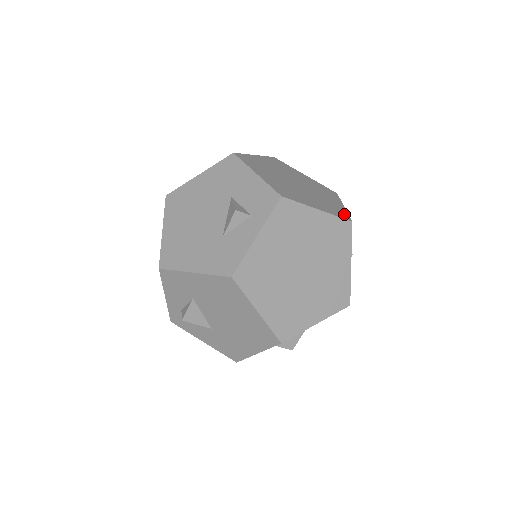
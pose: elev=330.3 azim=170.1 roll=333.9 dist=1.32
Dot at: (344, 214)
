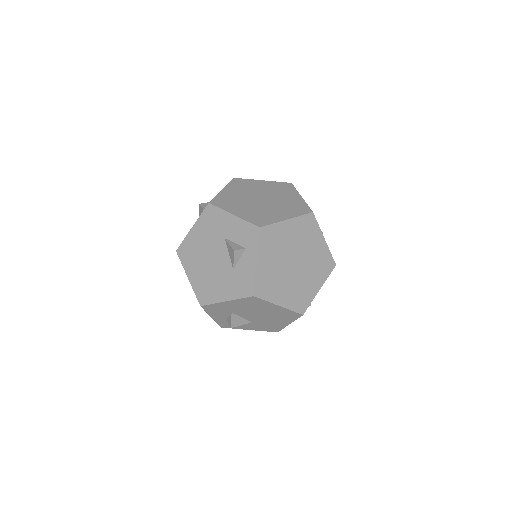
Dot at: (305, 208)
